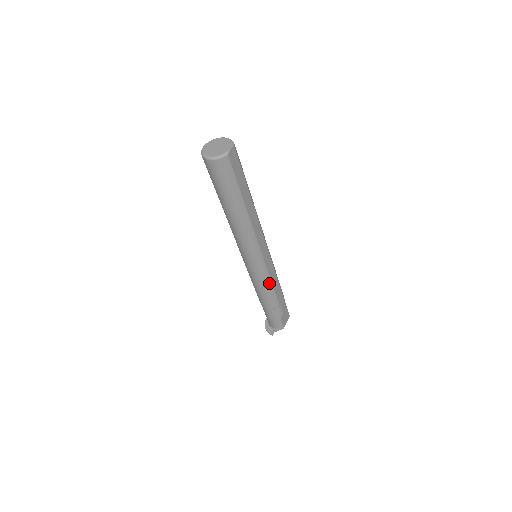
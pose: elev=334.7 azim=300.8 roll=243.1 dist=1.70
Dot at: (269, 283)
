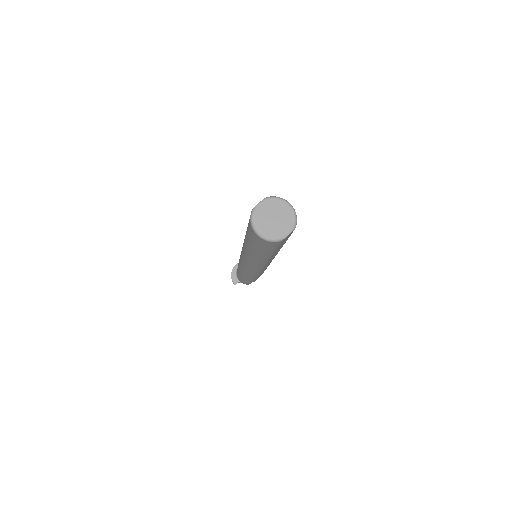
Dot at: (256, 275)
